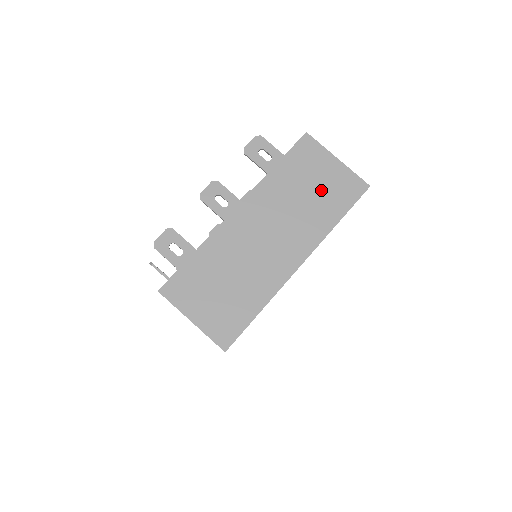
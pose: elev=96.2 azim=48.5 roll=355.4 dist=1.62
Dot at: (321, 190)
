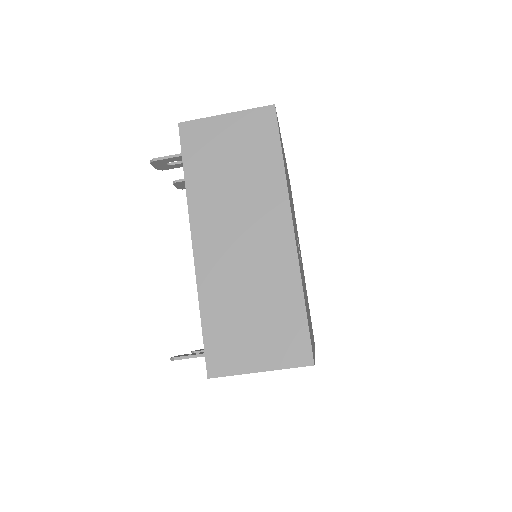
Dot at: occluded
